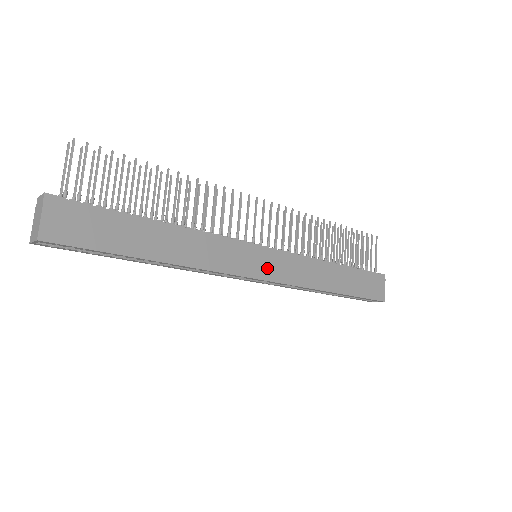
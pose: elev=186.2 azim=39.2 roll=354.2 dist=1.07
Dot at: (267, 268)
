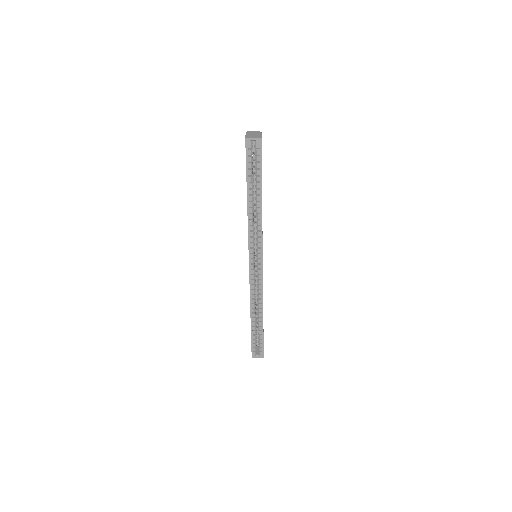
Dot at: occluded
